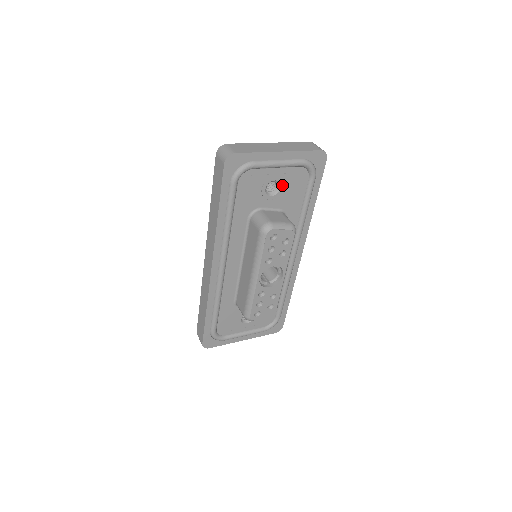
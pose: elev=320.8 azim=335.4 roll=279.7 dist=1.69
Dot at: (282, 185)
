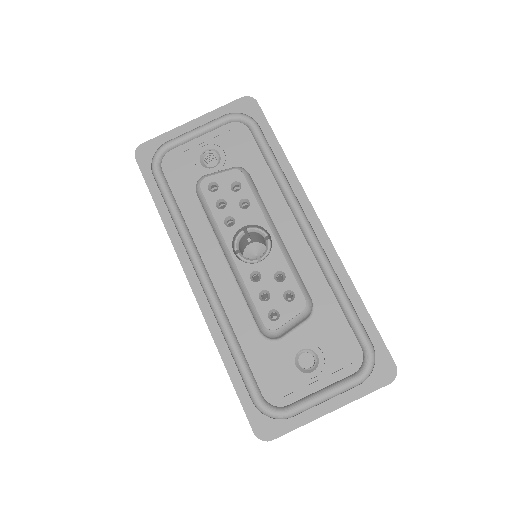
Dot at: (220, 151)
